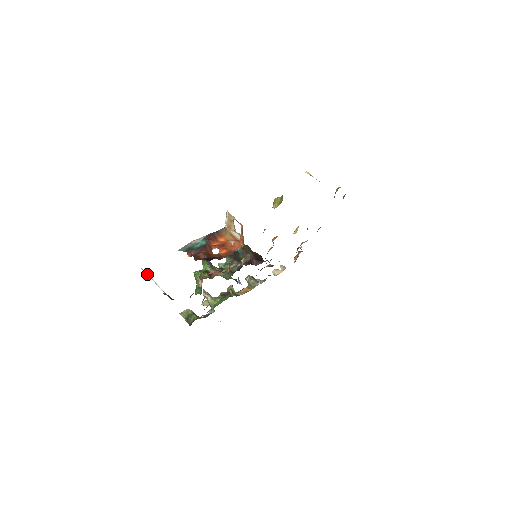
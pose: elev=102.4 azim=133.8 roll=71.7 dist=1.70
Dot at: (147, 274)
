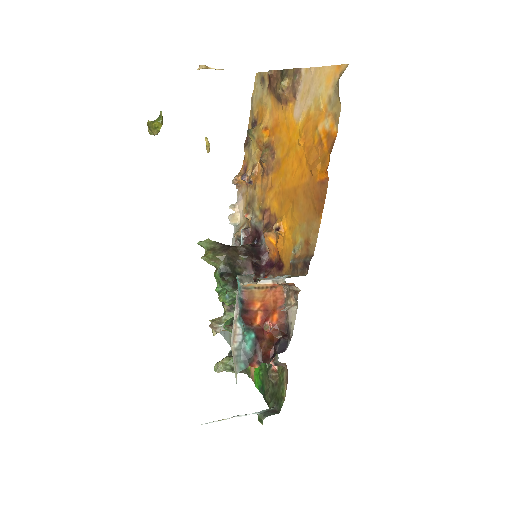
Dot at: occluded
